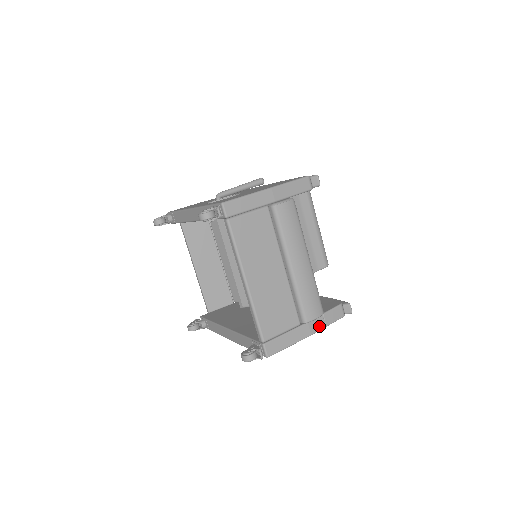
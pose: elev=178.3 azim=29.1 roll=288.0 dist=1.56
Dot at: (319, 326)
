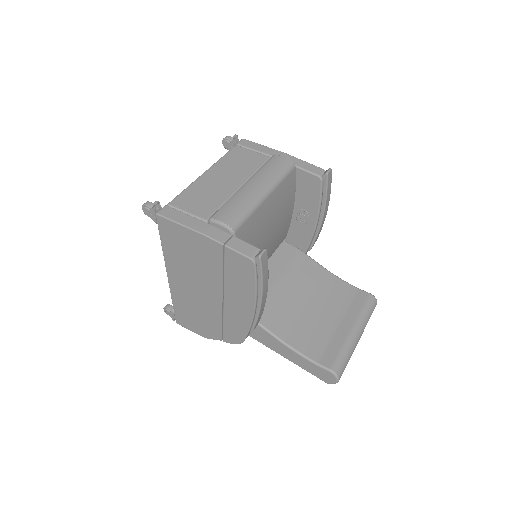
Dot at: (219, 238)
